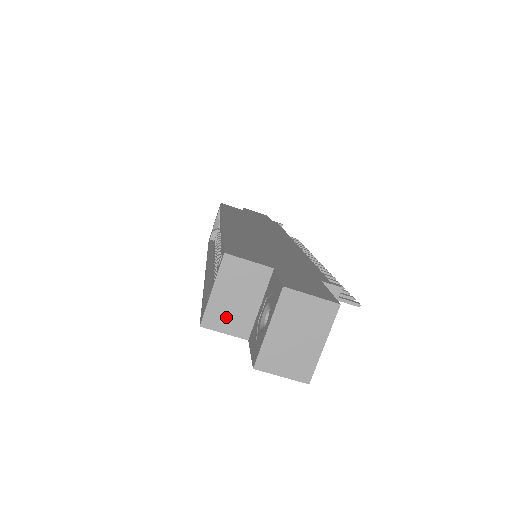
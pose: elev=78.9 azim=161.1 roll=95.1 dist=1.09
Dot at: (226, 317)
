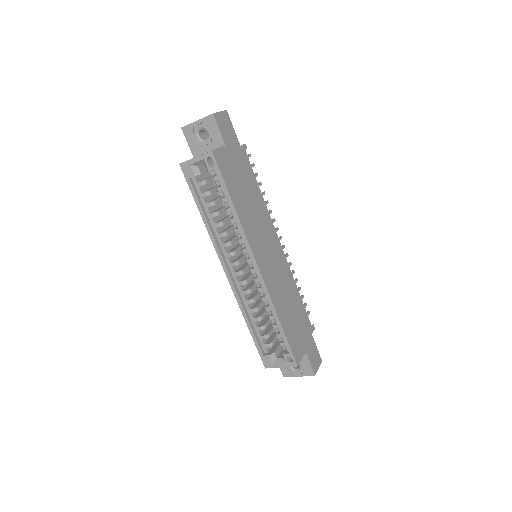
Dot at: occluded
